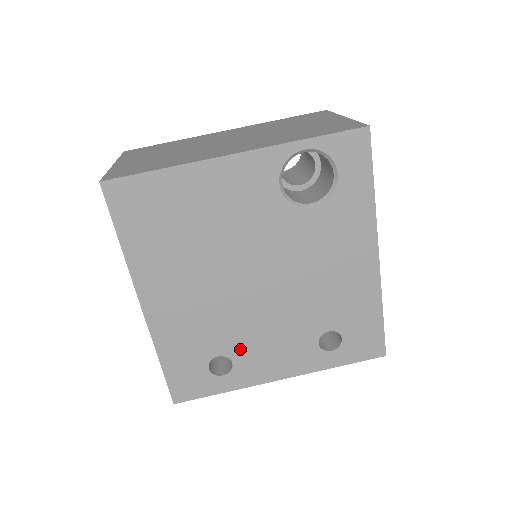
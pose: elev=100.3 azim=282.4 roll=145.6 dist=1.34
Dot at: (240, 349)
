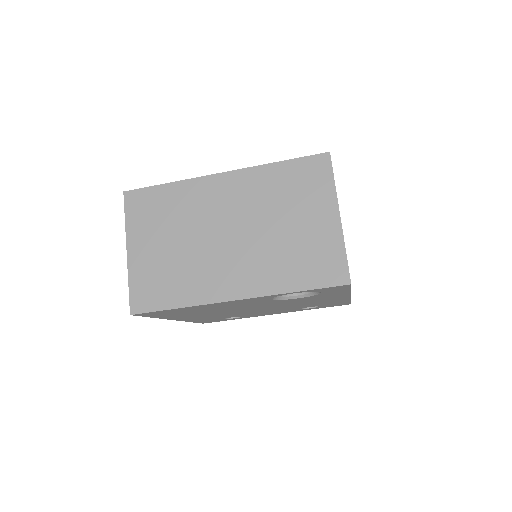
Dot at: (246, 315)
